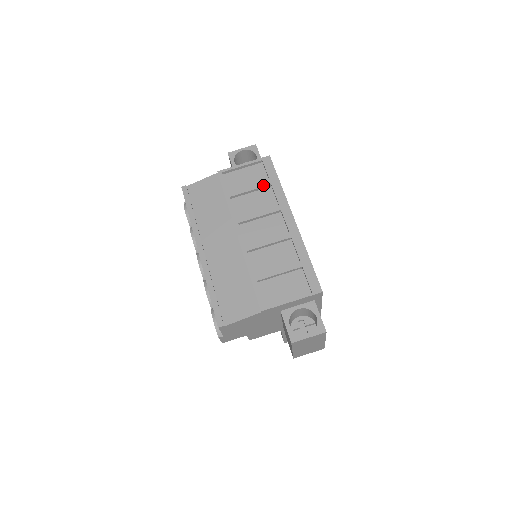
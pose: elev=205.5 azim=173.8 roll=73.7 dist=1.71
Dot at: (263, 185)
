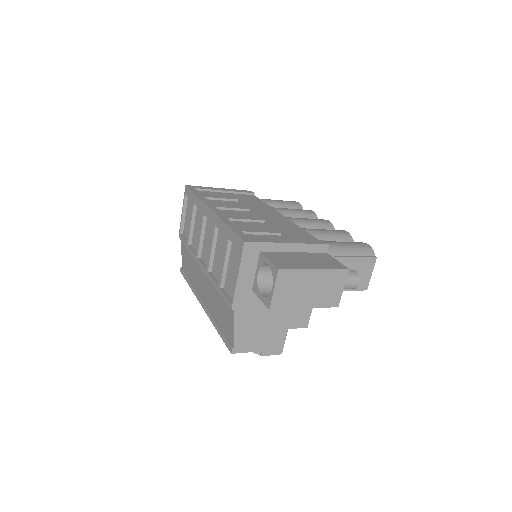
Dot at: (192, 211)
